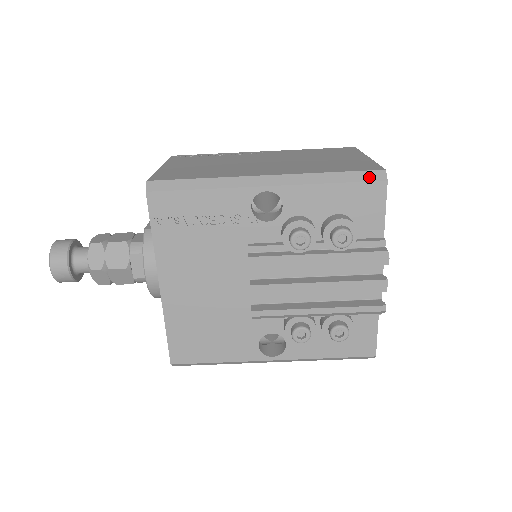
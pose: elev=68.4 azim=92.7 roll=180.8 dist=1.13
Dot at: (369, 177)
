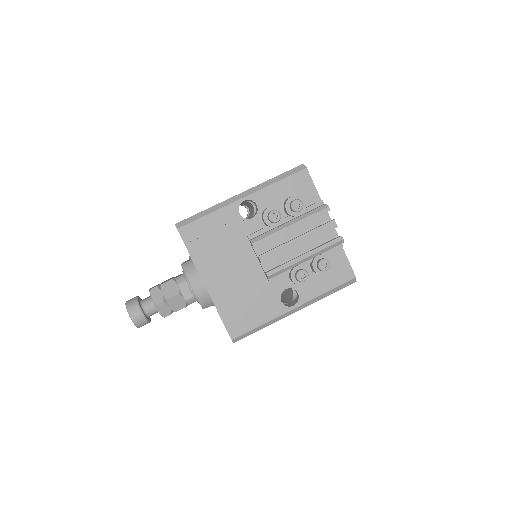
Dot at: (296, 170)
